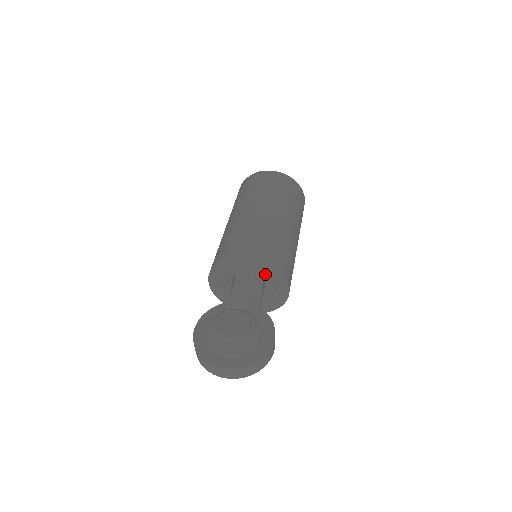
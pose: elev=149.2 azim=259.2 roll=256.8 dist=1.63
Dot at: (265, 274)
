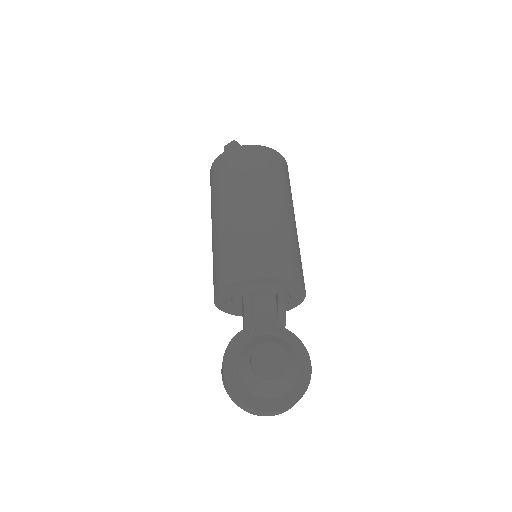
Dot at: (283, 288)
